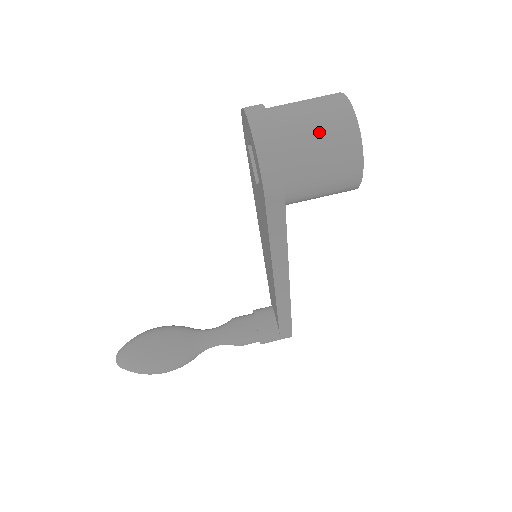
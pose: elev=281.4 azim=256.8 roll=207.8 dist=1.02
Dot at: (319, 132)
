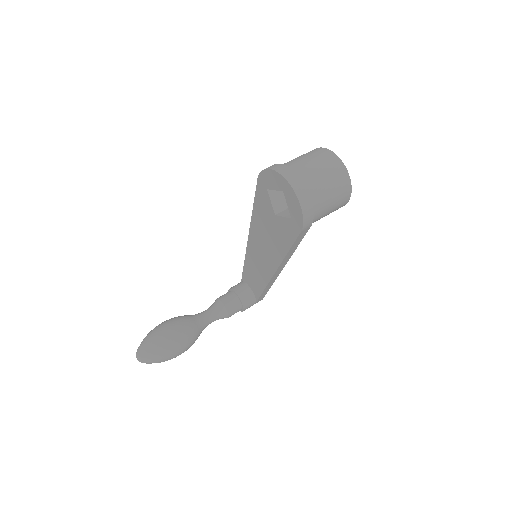
Dot at: (330, 184)
